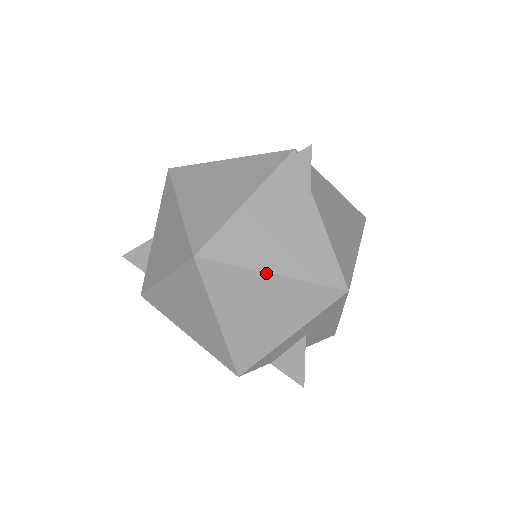
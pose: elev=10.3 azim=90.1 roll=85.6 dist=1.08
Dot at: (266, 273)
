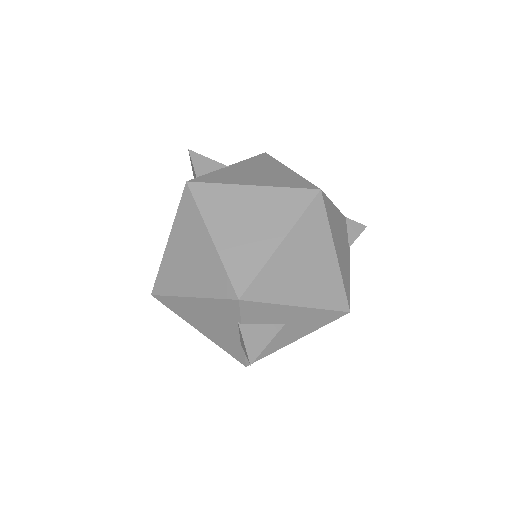
Dot at: (334, 248)
